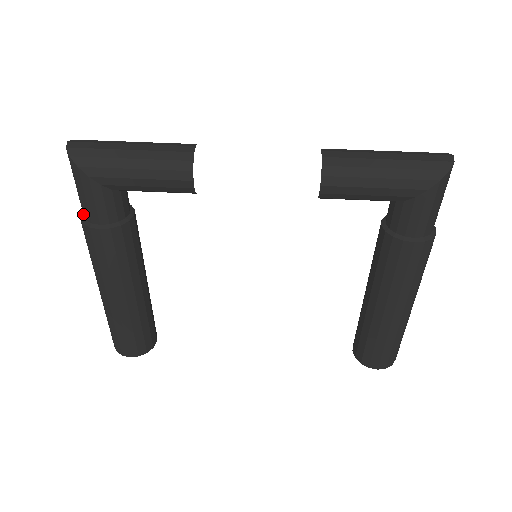
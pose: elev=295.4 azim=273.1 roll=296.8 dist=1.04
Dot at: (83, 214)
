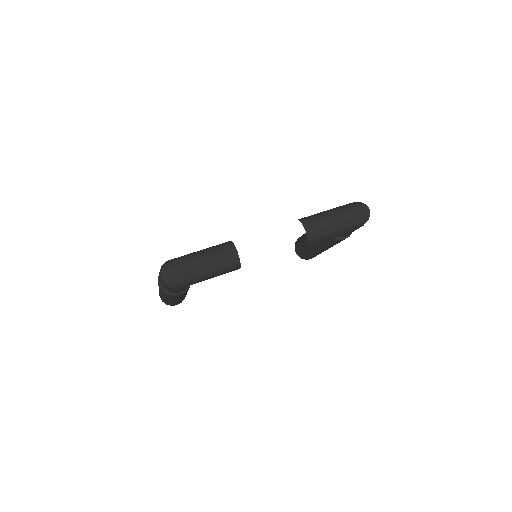
Dot at: (164, 288)
